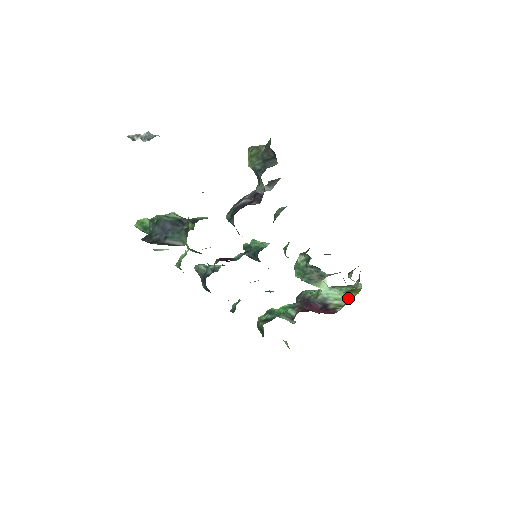
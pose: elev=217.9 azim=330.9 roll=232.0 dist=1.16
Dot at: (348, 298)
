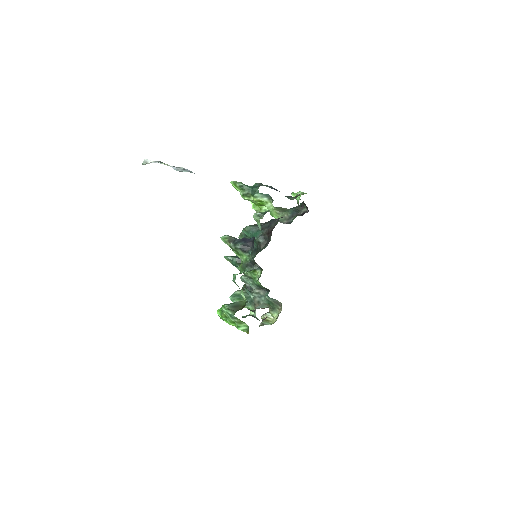
Dot at: (270, 323)
